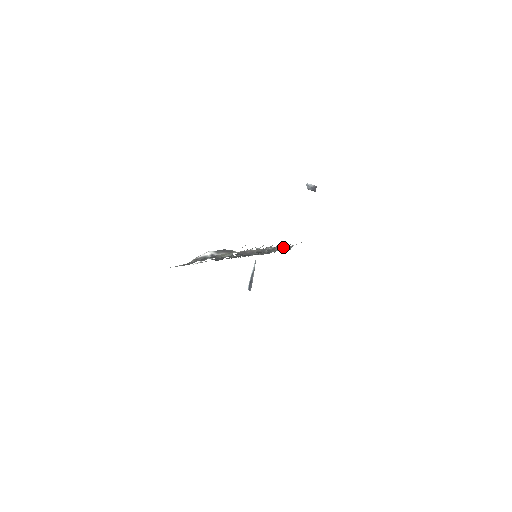
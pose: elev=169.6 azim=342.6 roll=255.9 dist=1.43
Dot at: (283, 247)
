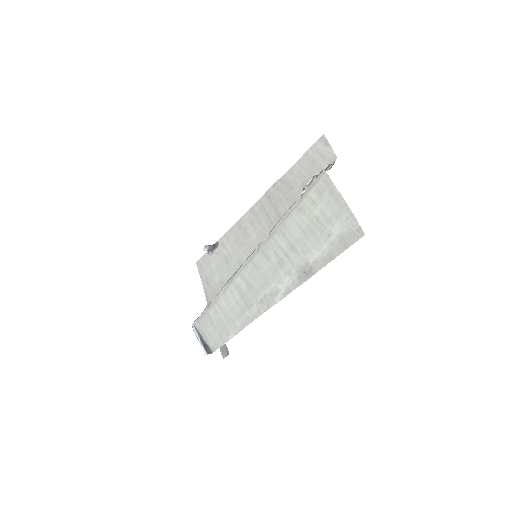
Dot at: occluded
